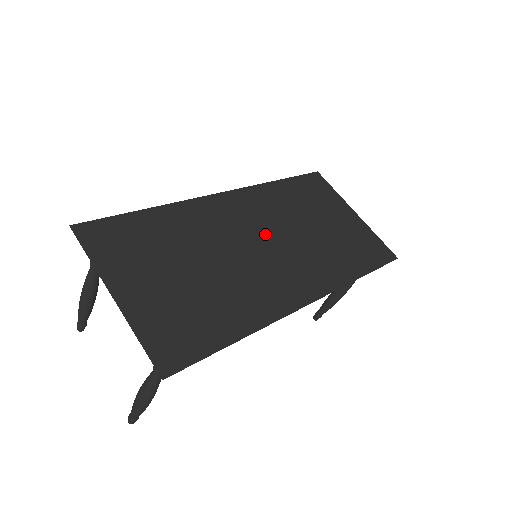
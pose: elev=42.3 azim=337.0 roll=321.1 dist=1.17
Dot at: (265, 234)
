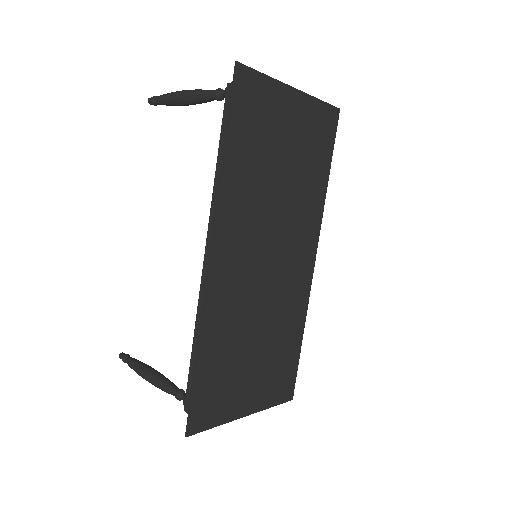
Dot at: (264, 247)
